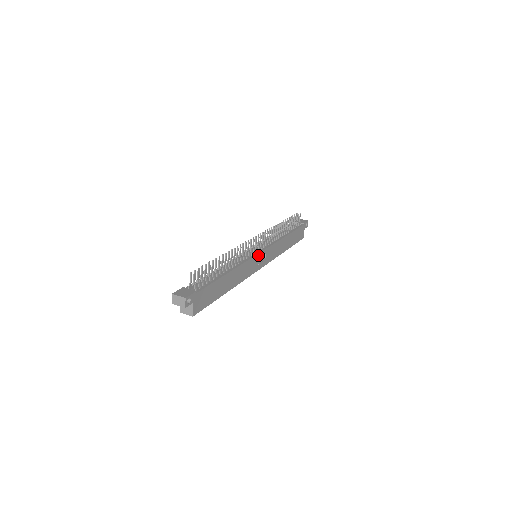
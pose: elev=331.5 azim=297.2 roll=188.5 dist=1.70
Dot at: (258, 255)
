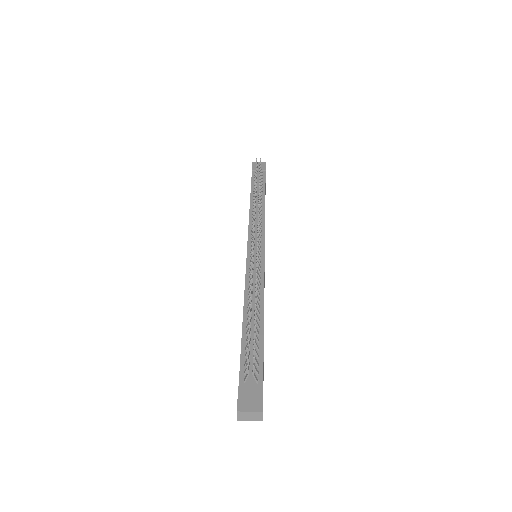
Dot at: (264, 258)
